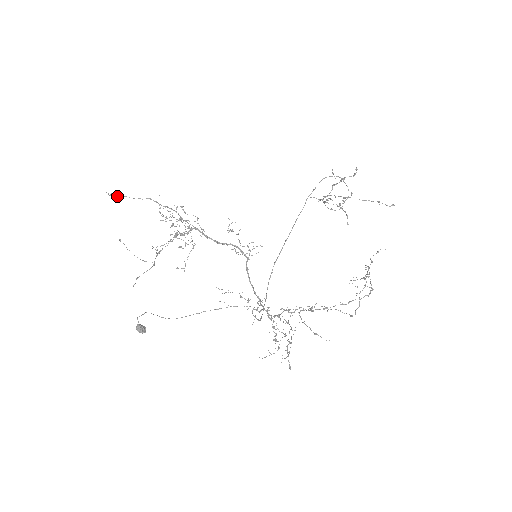
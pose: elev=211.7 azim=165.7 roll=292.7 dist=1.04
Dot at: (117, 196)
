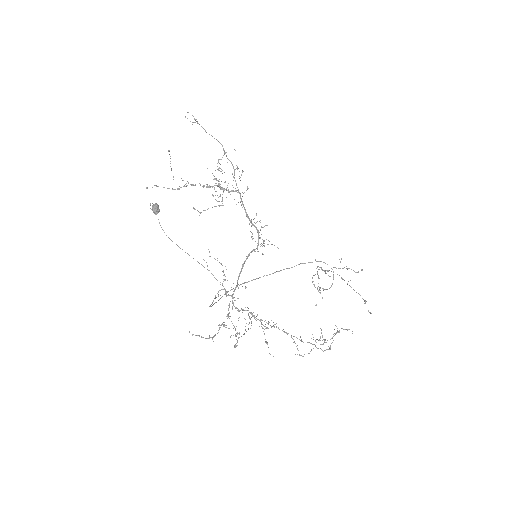
Dot at: occluded
